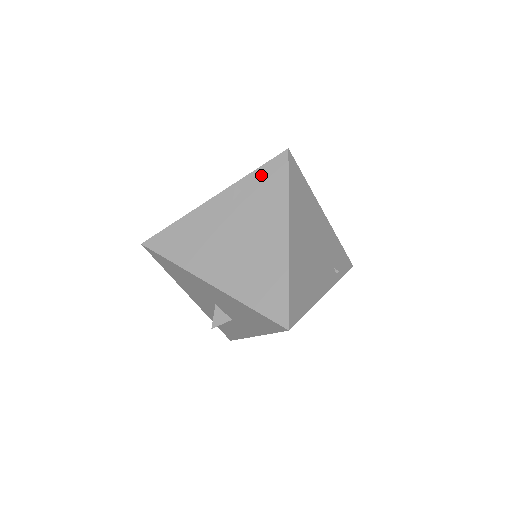
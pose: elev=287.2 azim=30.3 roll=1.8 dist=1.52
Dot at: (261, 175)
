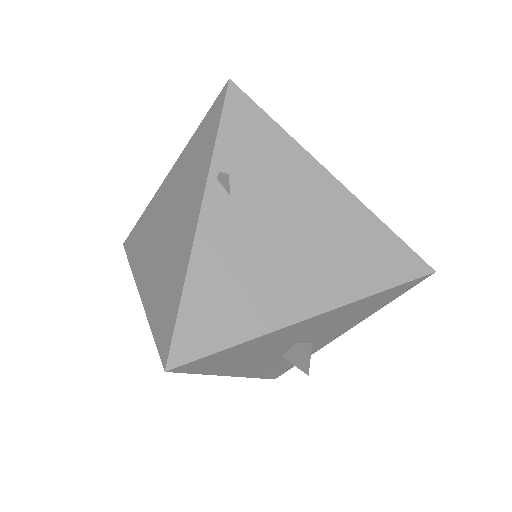
Dot at: (231, 136)
